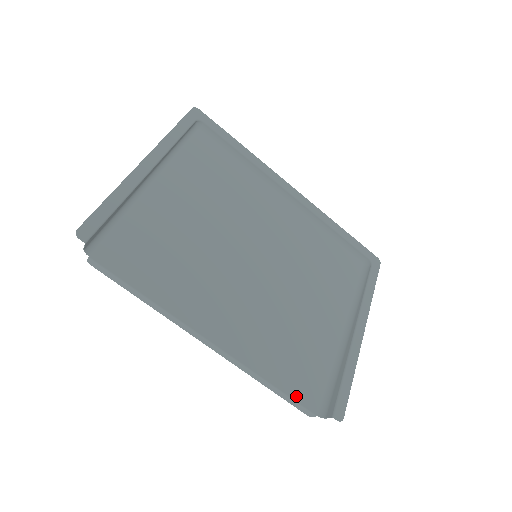
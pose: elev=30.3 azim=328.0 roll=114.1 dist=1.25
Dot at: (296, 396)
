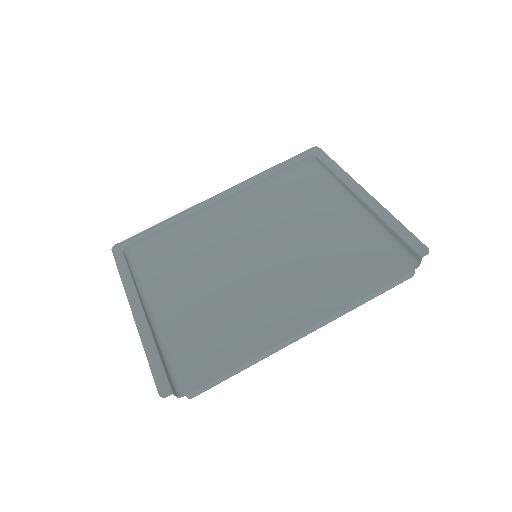
Dot at: (388, 280)
